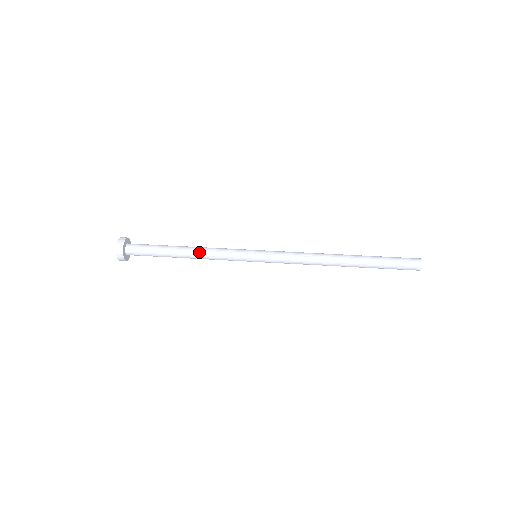
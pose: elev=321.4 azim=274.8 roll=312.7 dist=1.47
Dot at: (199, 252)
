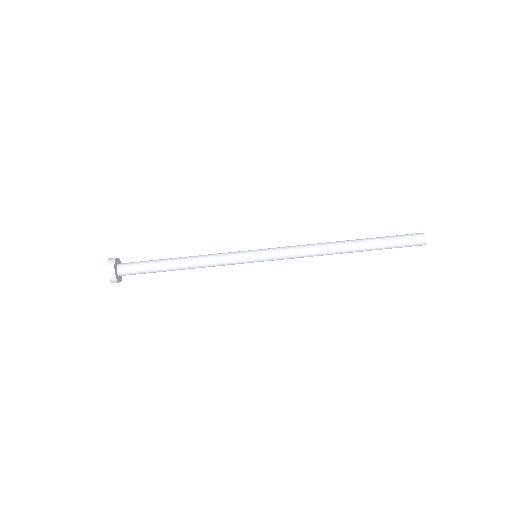
Dot at: (196, 262)
